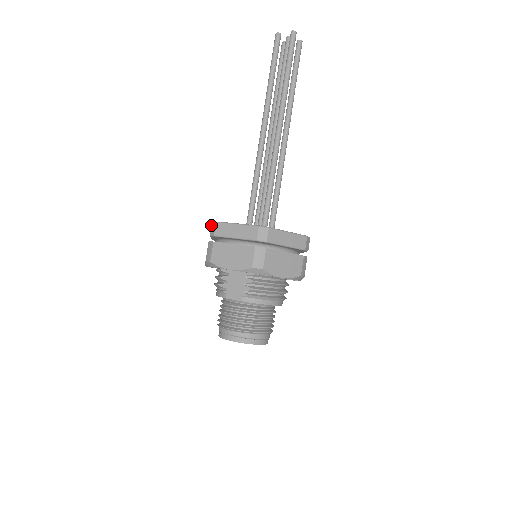
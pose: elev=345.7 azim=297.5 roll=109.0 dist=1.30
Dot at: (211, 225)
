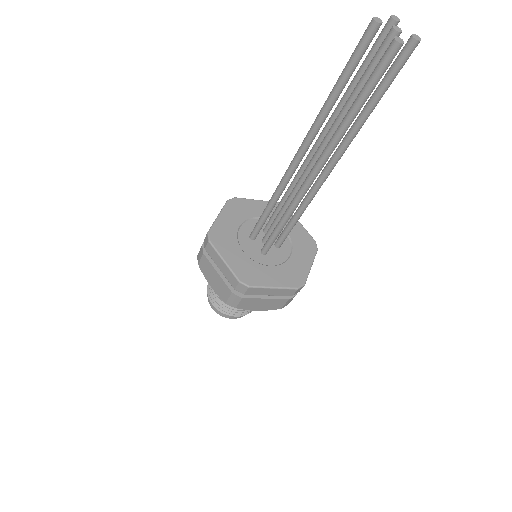
Dot at: (206, 235)
